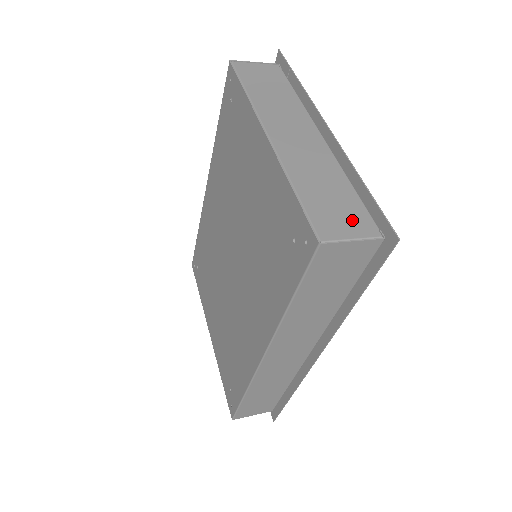
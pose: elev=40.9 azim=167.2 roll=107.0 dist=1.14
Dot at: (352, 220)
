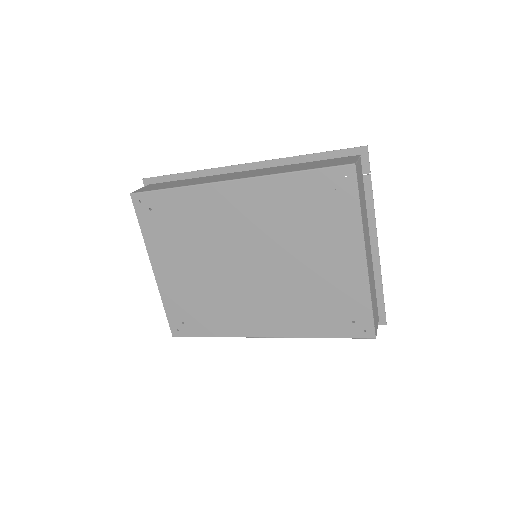
Dot at: occluded
